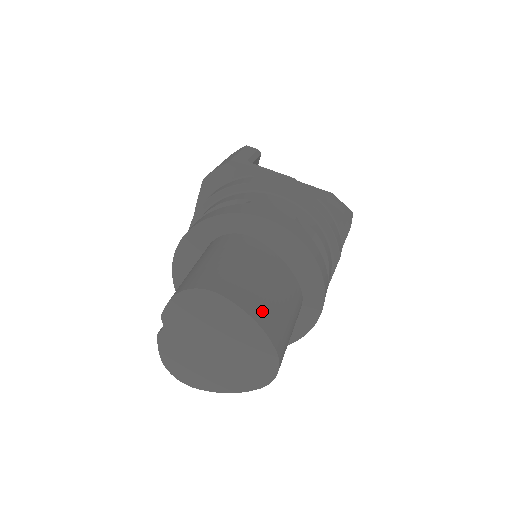
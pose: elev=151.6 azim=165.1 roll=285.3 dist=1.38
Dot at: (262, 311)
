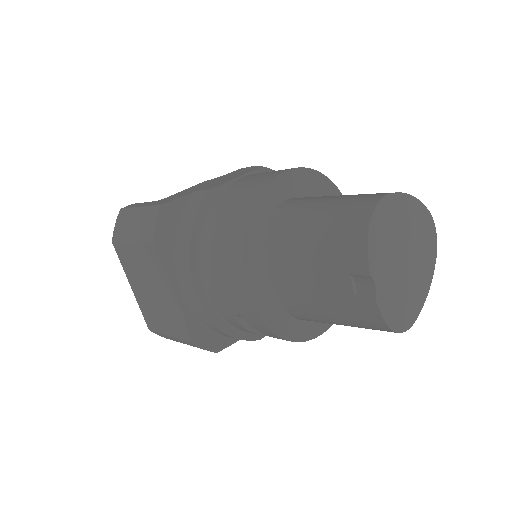
Dot at: occluded
